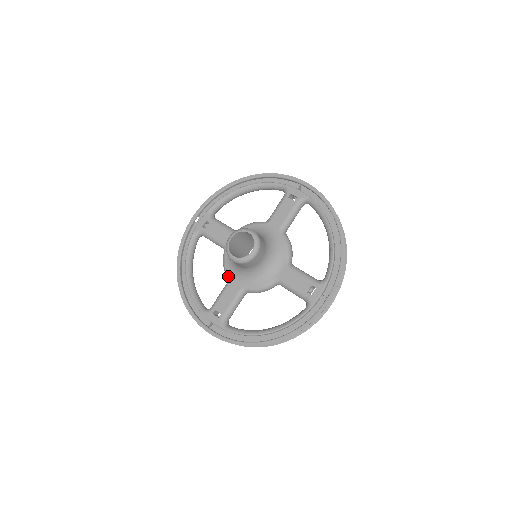
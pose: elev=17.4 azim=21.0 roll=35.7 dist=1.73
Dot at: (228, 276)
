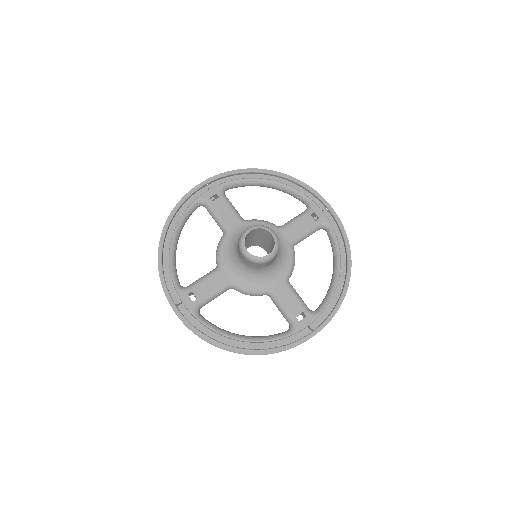
Dot at: (219, 263)
